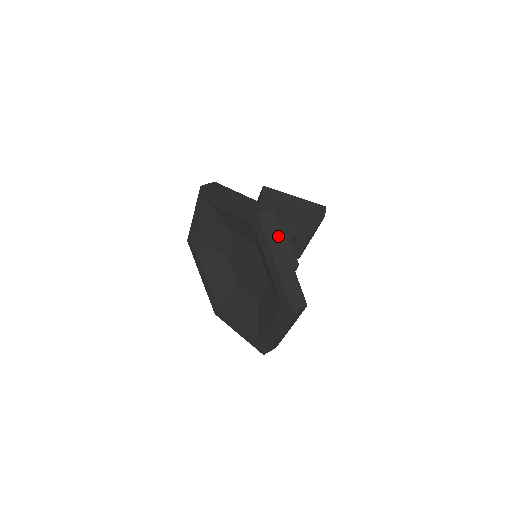
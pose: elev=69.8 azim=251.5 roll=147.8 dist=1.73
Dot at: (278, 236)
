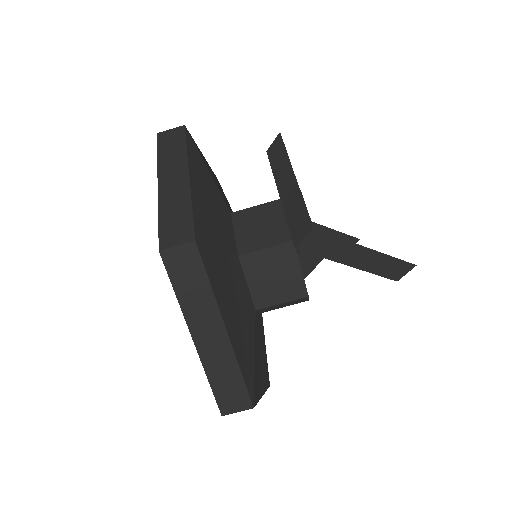
Dot at: occluded
